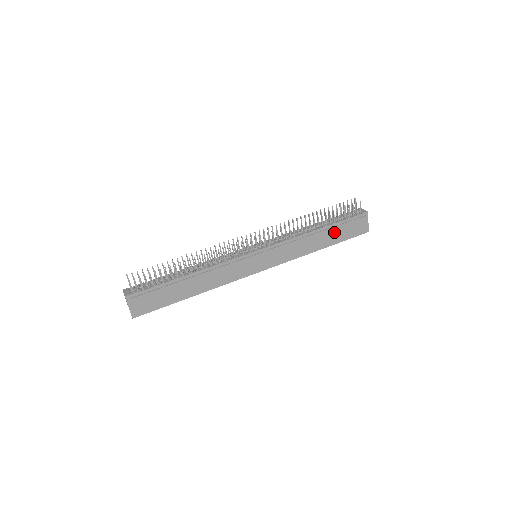
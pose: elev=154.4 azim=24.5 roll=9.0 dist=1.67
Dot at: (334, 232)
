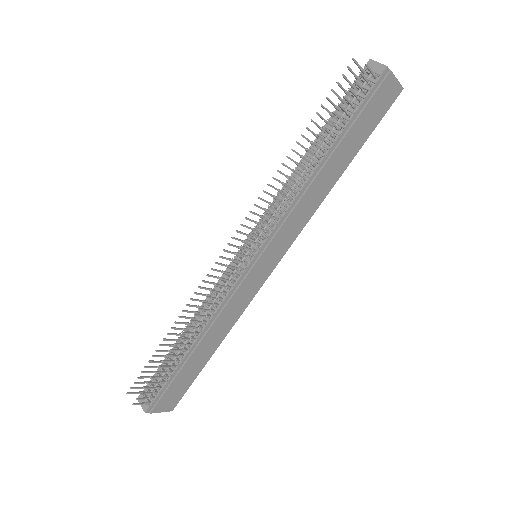
Dot at: (347, 142)
